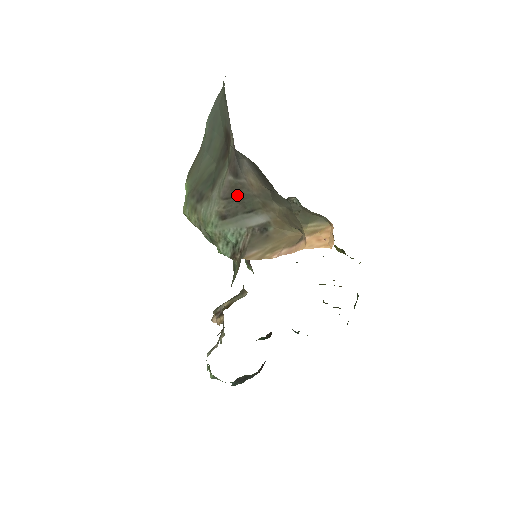
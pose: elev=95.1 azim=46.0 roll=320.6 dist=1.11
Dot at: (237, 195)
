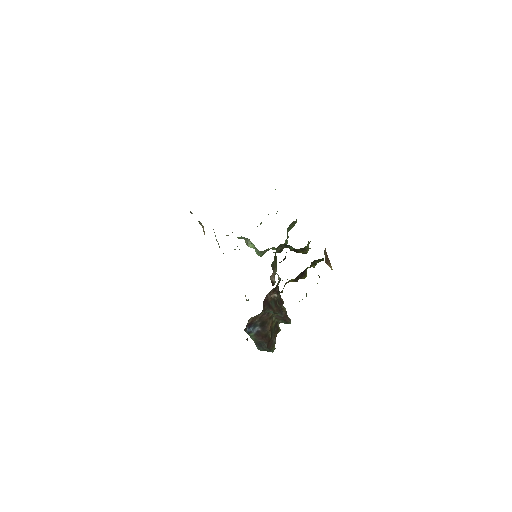
Dot at: occluded
